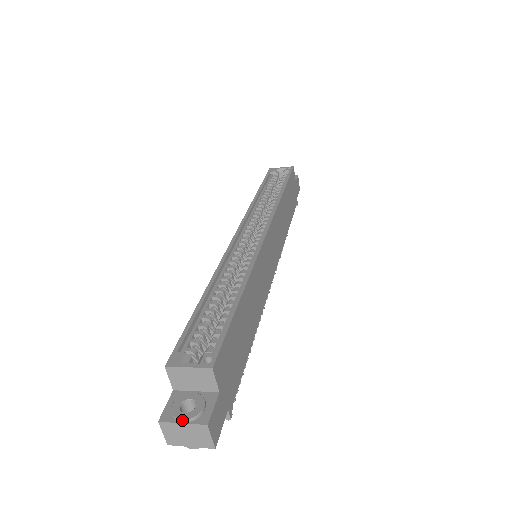
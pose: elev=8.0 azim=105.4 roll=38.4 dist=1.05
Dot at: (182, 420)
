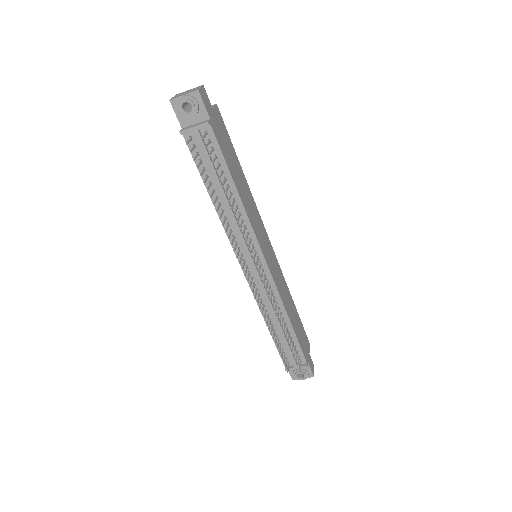
Dot at: occluded
